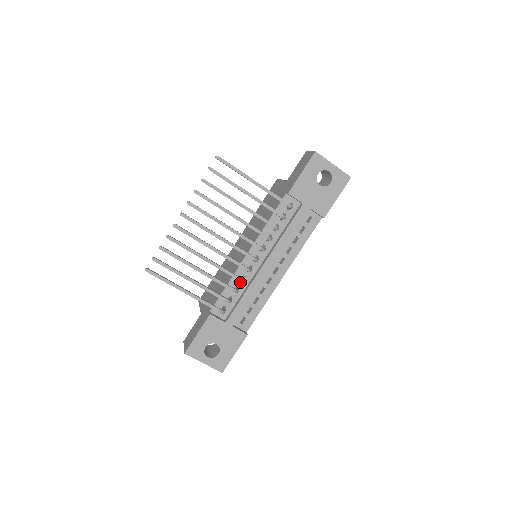
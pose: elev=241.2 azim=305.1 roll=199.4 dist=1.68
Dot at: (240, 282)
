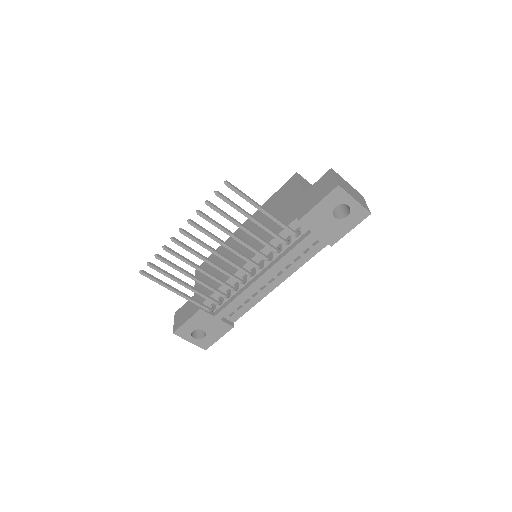
Dot at: (234, 286)
